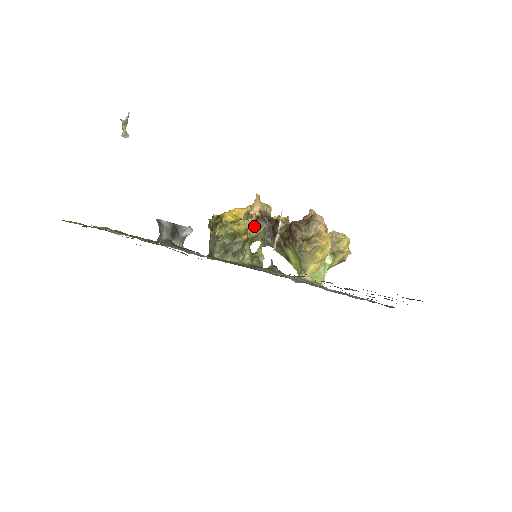
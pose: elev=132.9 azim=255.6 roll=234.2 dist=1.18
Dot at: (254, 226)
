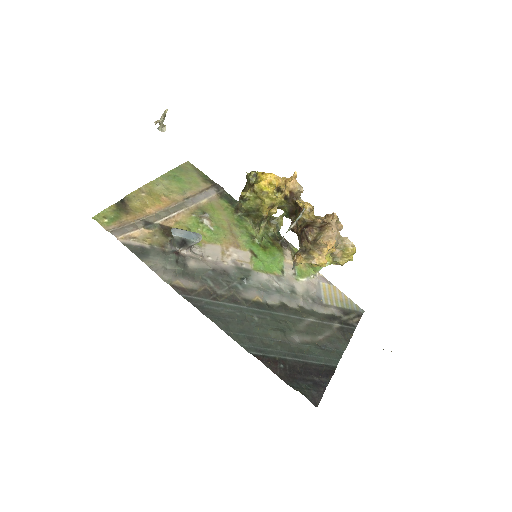
Dot at: (280, 202)
